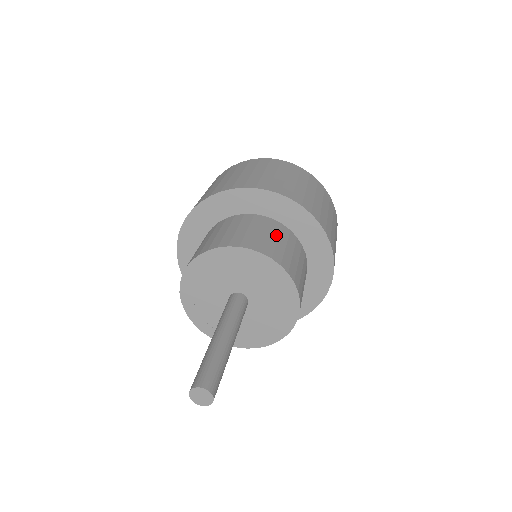
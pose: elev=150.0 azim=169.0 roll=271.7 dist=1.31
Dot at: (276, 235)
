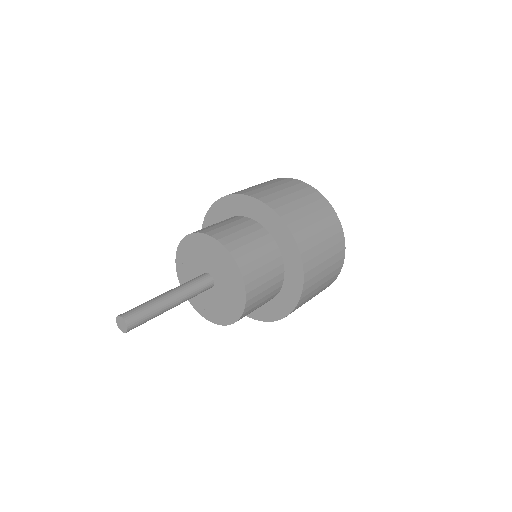
Dot at: (263, 253)
